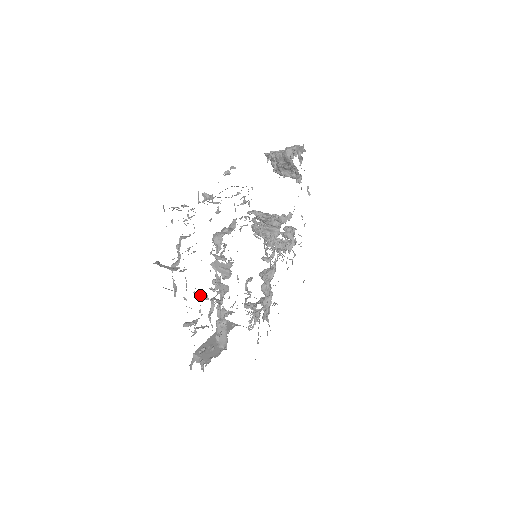
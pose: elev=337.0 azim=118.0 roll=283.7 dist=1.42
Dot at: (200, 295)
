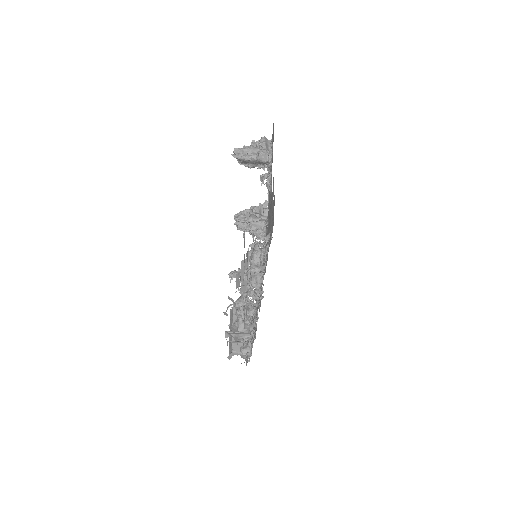
Dot at: (248, 326)
